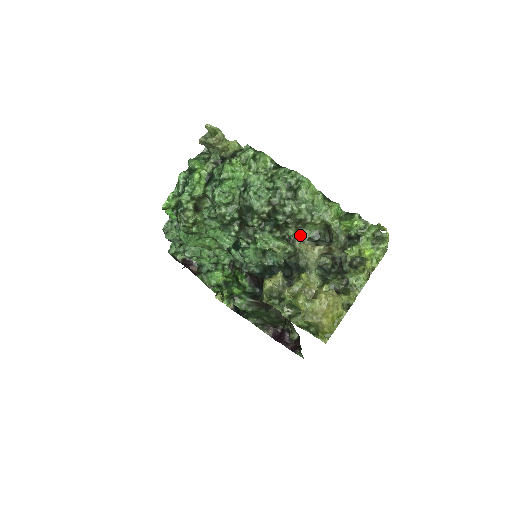
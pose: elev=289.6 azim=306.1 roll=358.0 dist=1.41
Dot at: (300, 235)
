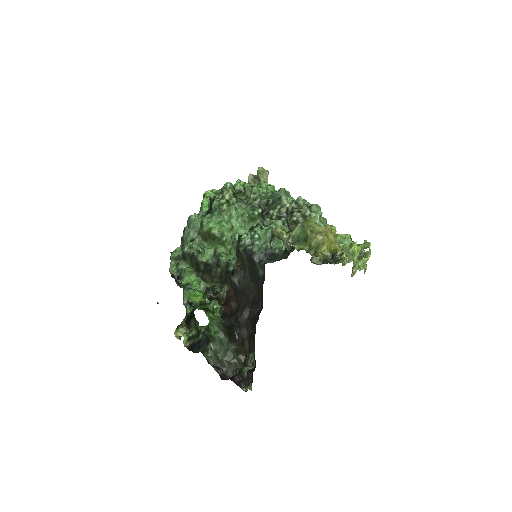
Dot at: occluded
